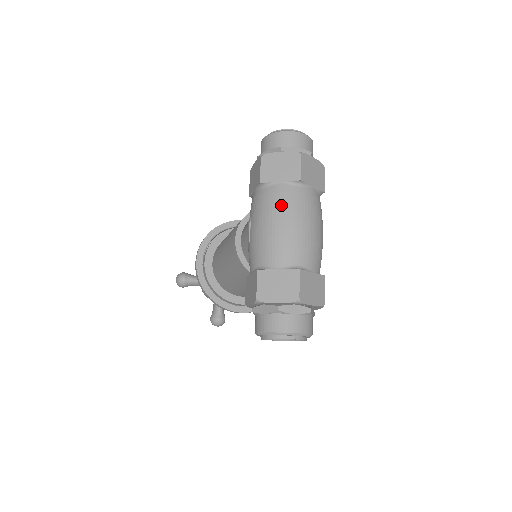
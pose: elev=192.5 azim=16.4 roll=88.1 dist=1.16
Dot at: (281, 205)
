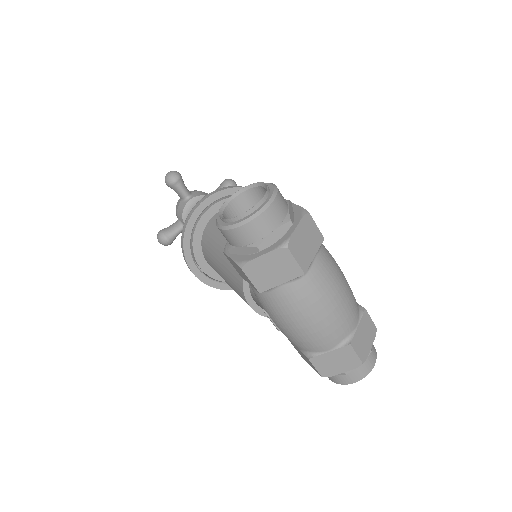
Dot at: (299, 307)
